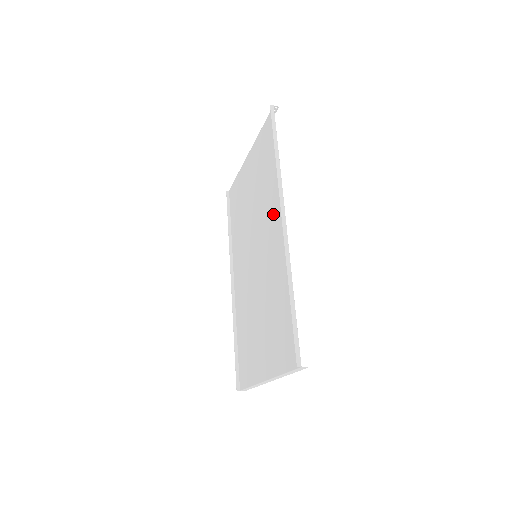
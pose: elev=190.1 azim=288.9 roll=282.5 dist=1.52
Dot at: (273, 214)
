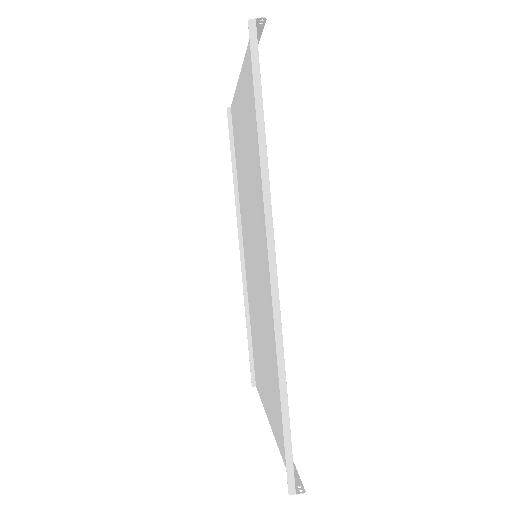
Dot at: (265, 229)
